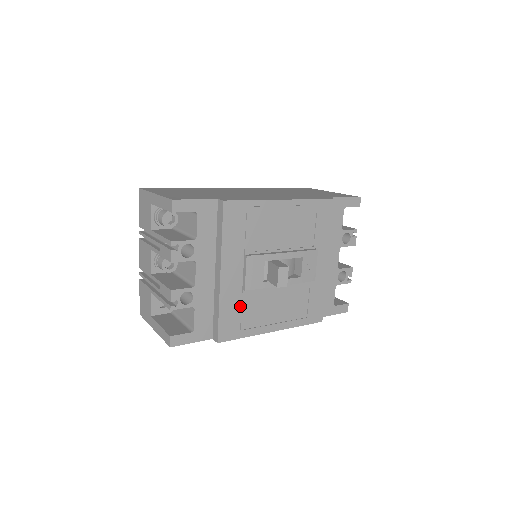
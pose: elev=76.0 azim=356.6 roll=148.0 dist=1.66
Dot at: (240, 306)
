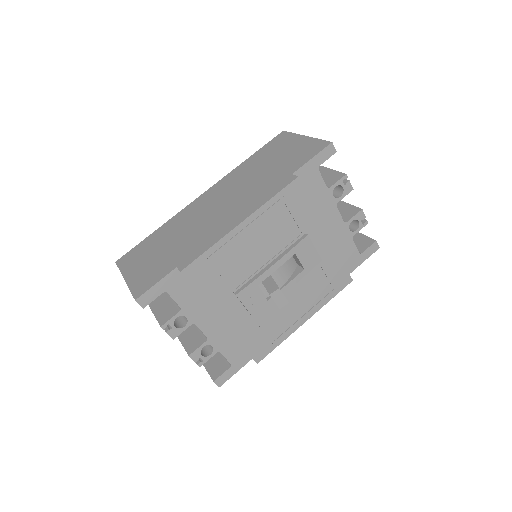
Dot at: (259, 328)
